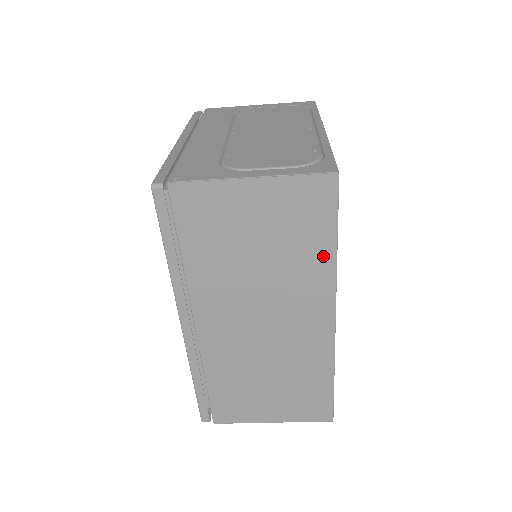
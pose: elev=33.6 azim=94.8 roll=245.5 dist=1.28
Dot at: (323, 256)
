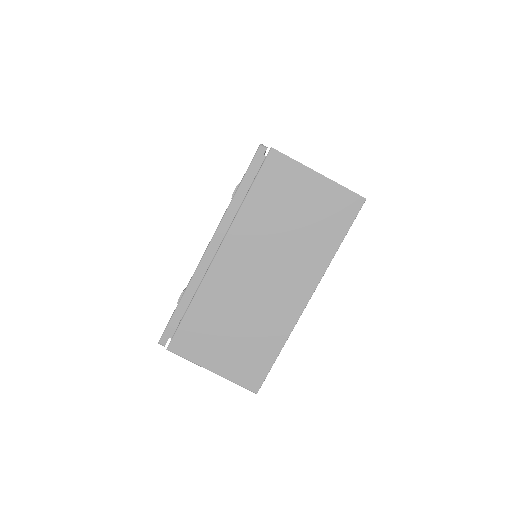
Dot at: (329, 247)
